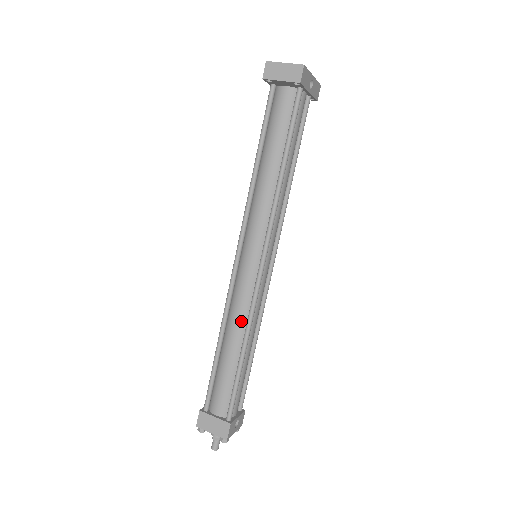
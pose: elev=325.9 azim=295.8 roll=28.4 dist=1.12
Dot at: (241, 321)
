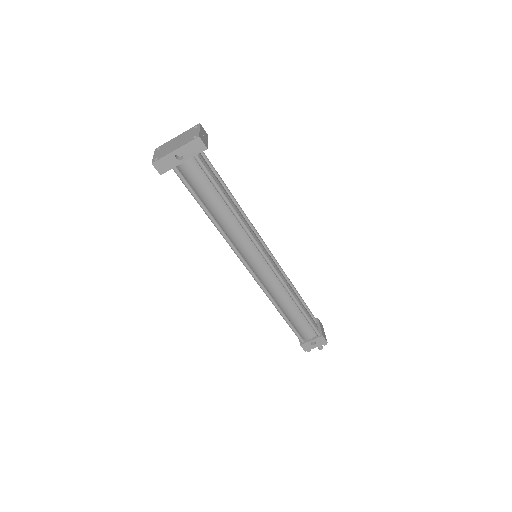
Dot at: occluded
